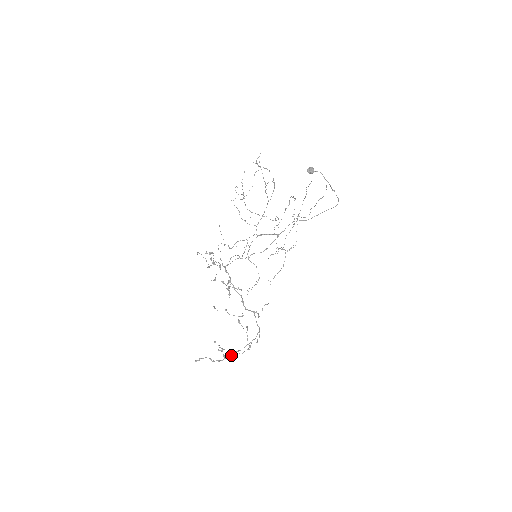
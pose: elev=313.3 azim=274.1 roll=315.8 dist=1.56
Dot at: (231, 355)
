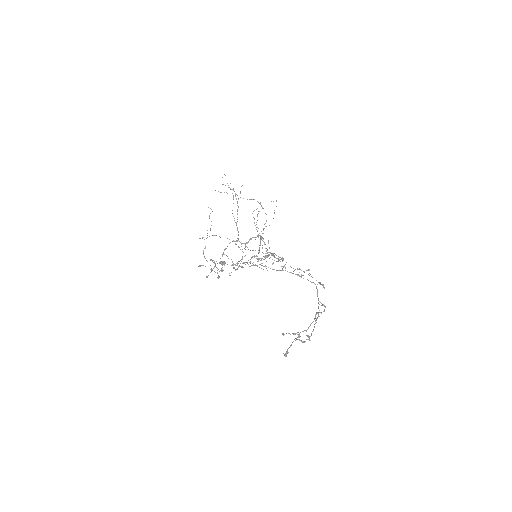
Dot at: occluded
